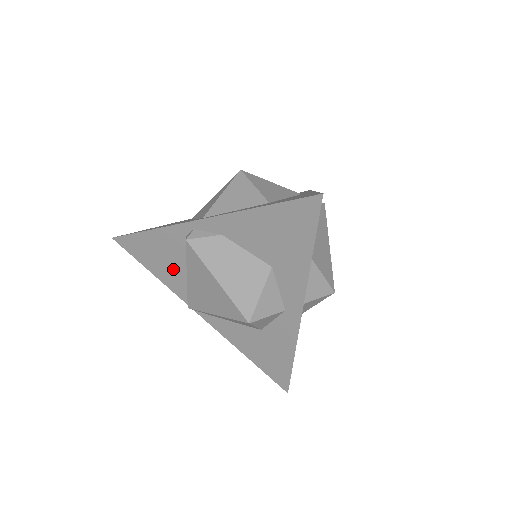
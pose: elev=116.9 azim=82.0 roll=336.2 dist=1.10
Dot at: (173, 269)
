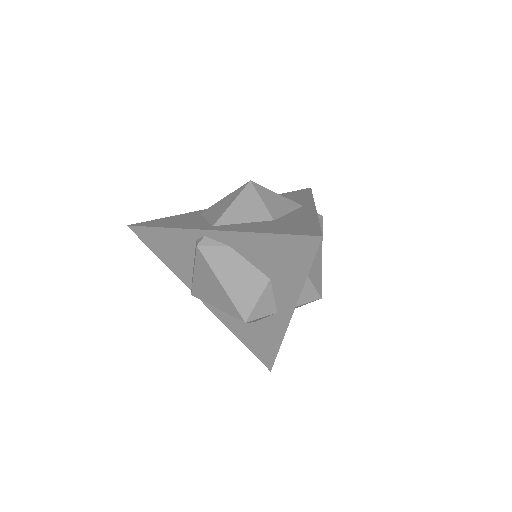
Dot at: (181, 261)
